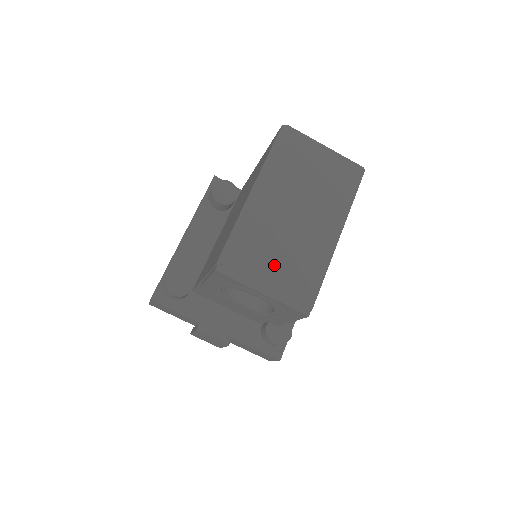
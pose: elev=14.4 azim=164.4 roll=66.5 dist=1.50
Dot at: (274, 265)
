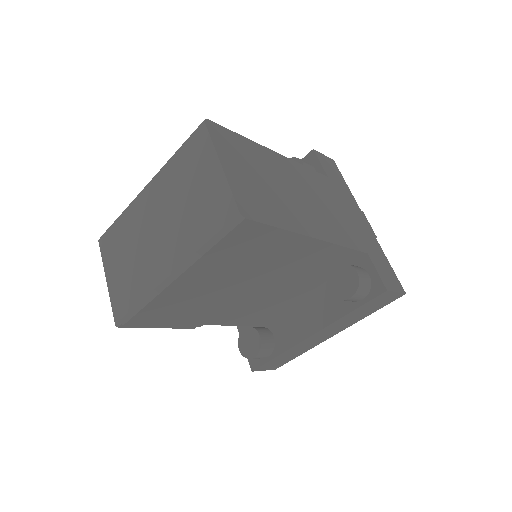
Dot at: (122, 263)
